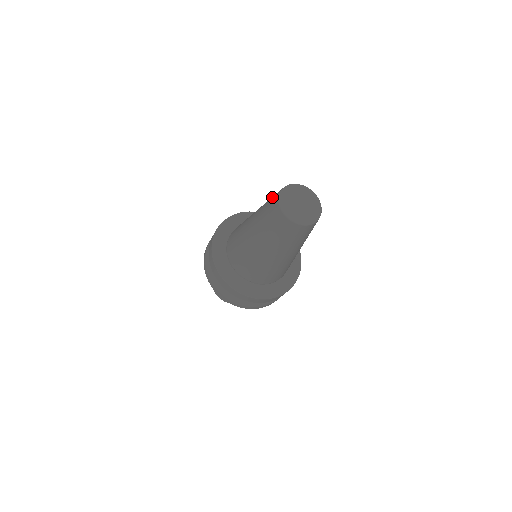
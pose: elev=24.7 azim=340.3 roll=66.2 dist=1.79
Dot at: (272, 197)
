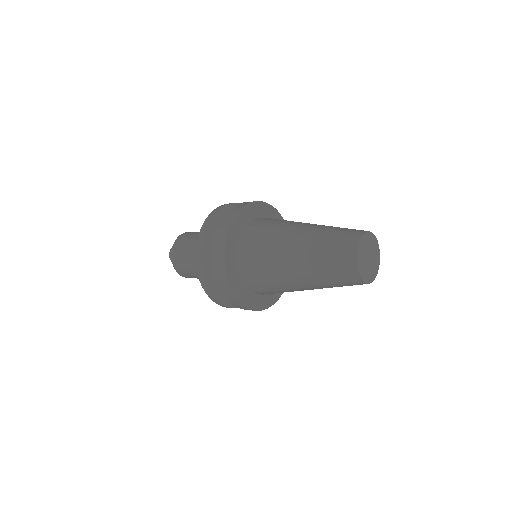
Dot at: (338, 251)
